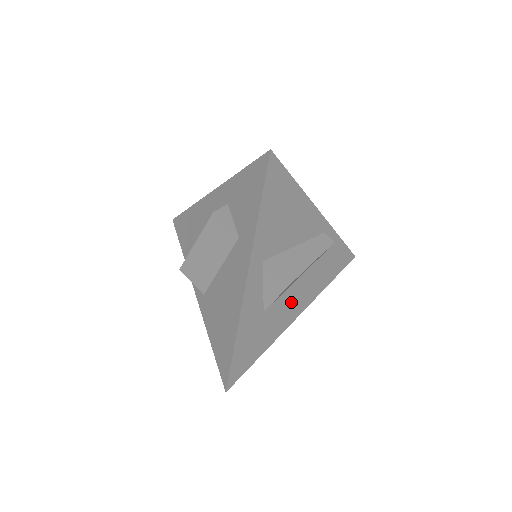
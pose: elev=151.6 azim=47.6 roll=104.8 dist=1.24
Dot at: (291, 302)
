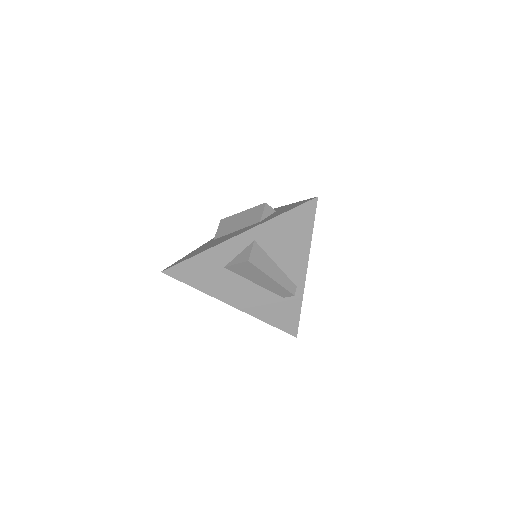
Dot at: (240, 291)
